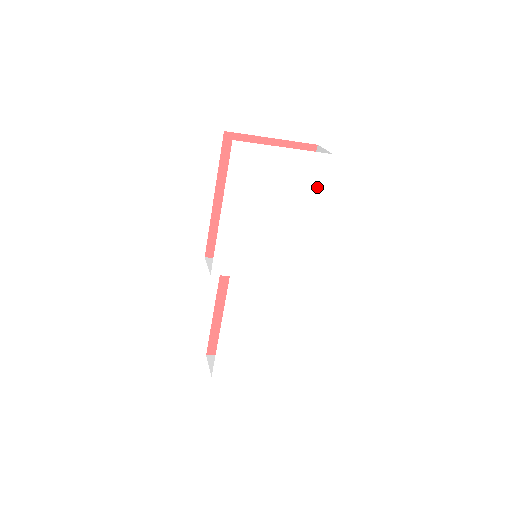
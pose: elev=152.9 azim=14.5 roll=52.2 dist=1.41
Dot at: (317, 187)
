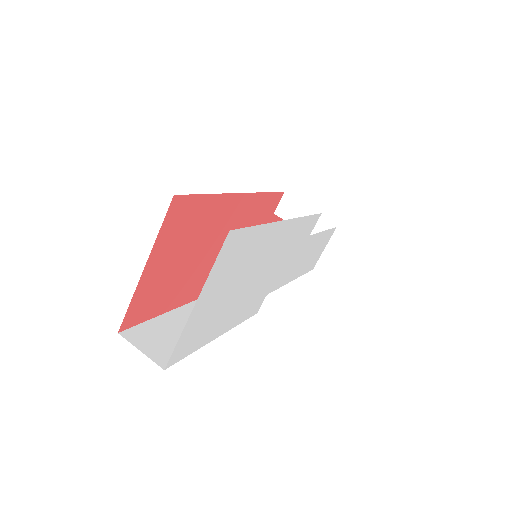
Dot at: (250, 237)
